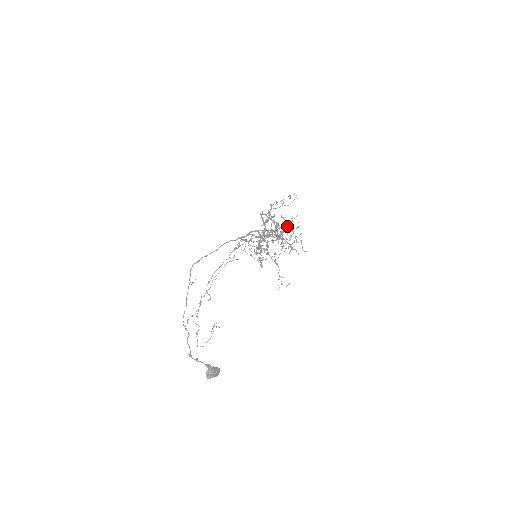
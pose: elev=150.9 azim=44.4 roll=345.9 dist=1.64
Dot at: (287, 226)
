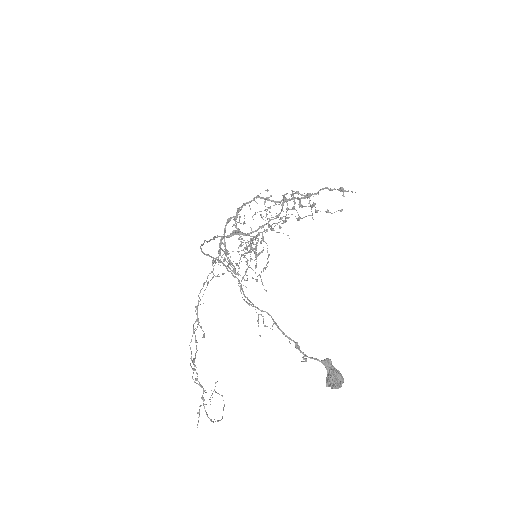
Dot at: occluded
